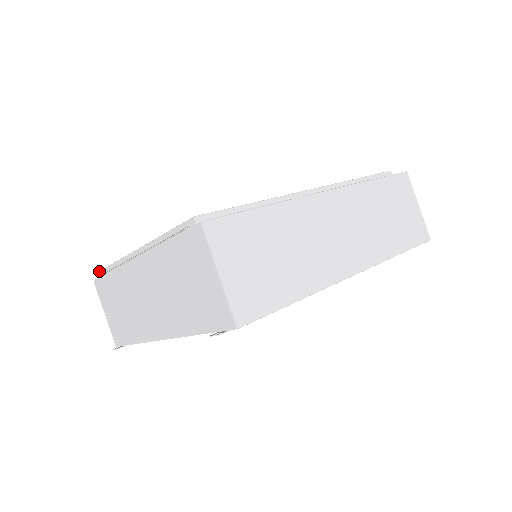
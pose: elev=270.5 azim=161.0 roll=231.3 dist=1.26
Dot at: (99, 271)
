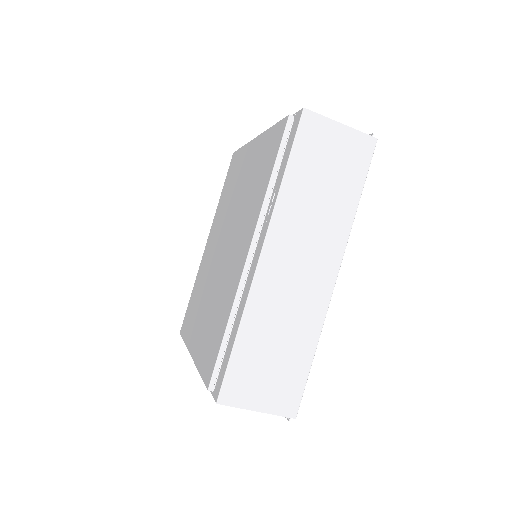
Dot at: occluded
